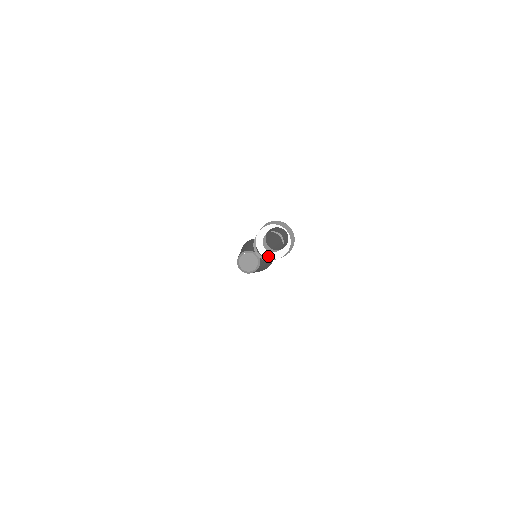
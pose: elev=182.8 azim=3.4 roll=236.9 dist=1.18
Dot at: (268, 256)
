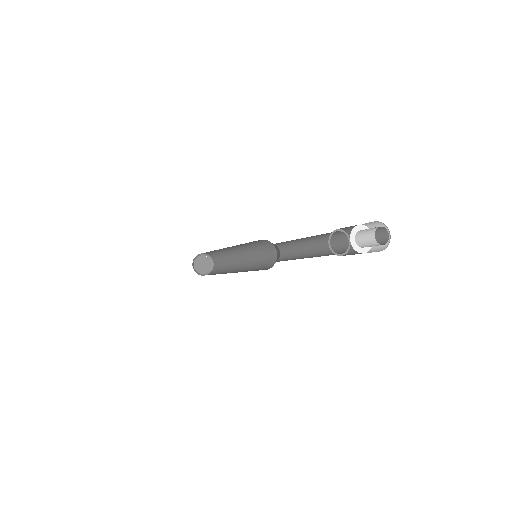
Dot at: (354, 246)
